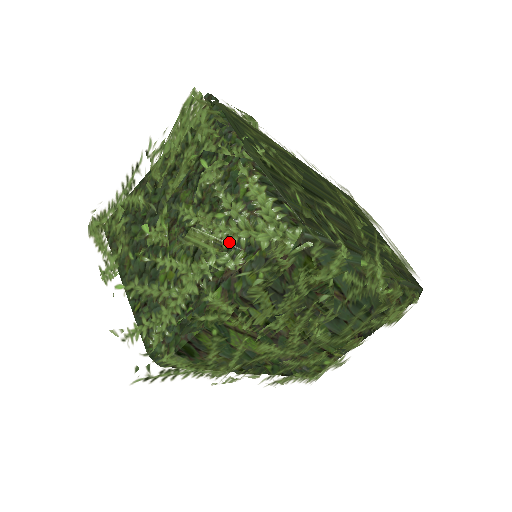
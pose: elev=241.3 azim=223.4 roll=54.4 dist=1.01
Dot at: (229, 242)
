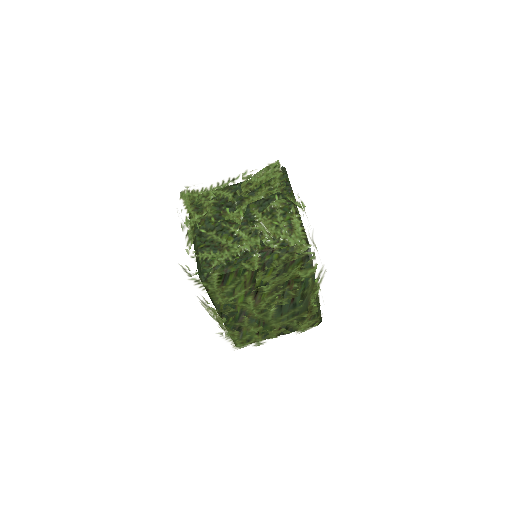
Dot at: (276, 236)
